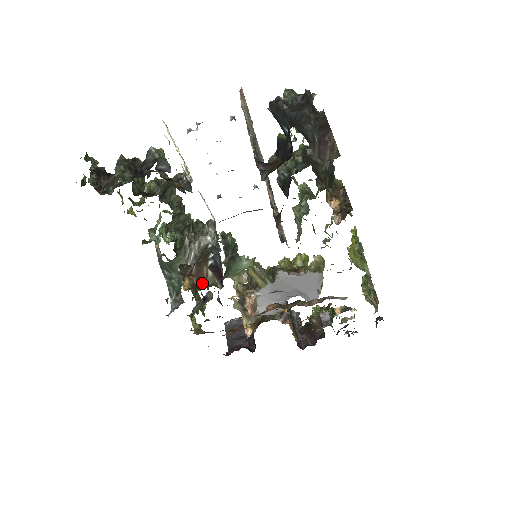
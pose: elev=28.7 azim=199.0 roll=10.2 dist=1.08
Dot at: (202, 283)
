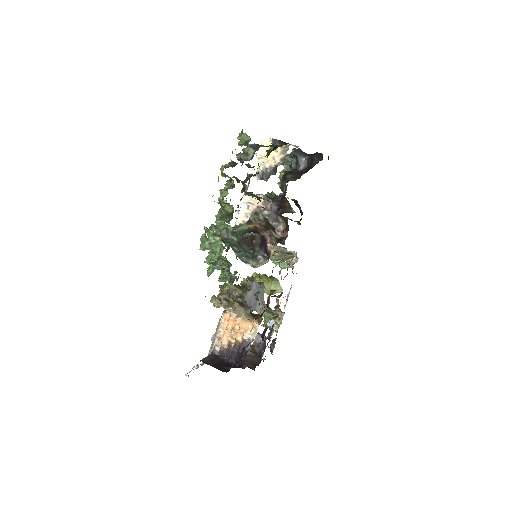
Dot at: occluded
